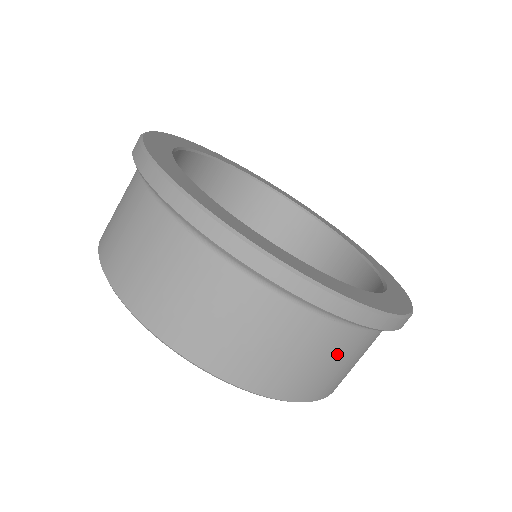
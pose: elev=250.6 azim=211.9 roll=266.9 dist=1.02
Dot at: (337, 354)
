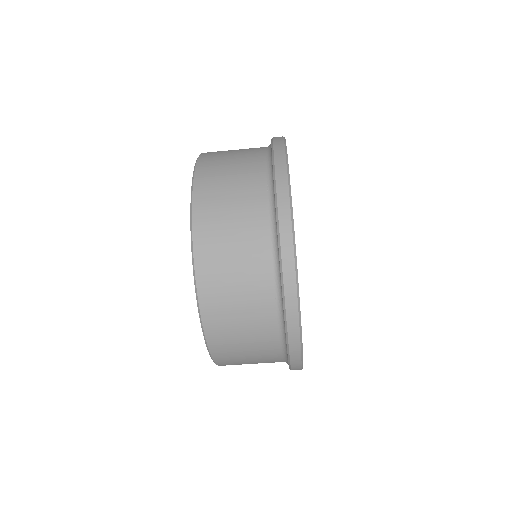
Dot at: occluded
